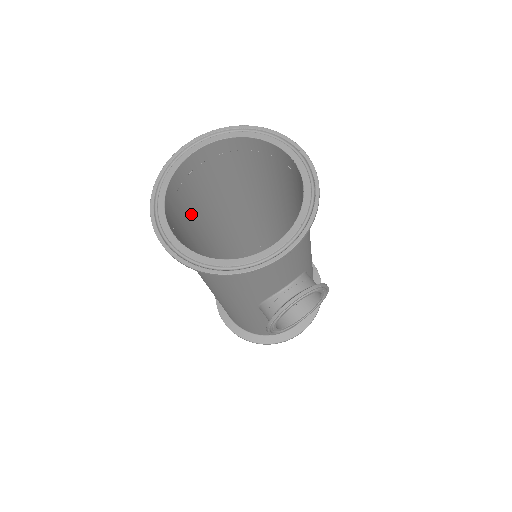
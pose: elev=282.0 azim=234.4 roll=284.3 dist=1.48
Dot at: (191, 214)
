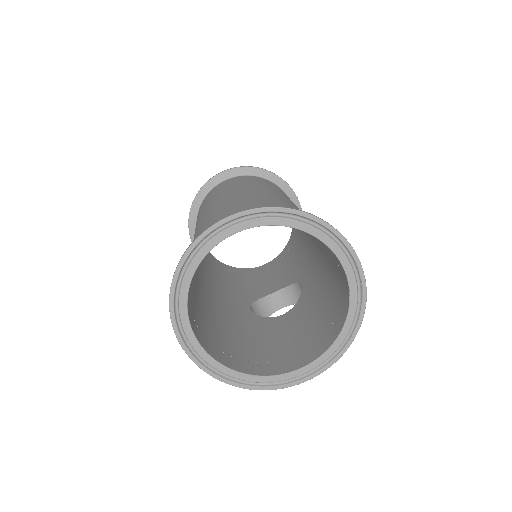
Dot at: occluded
